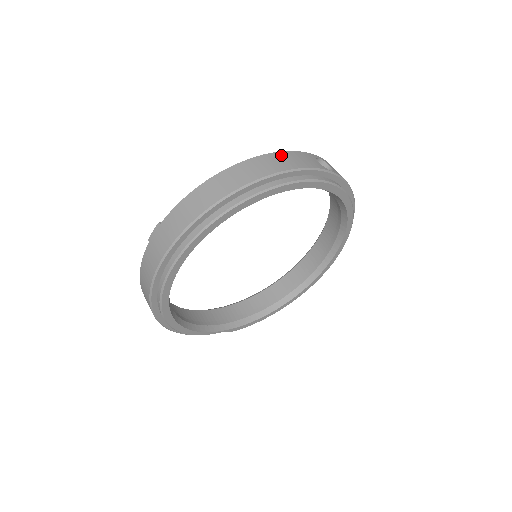
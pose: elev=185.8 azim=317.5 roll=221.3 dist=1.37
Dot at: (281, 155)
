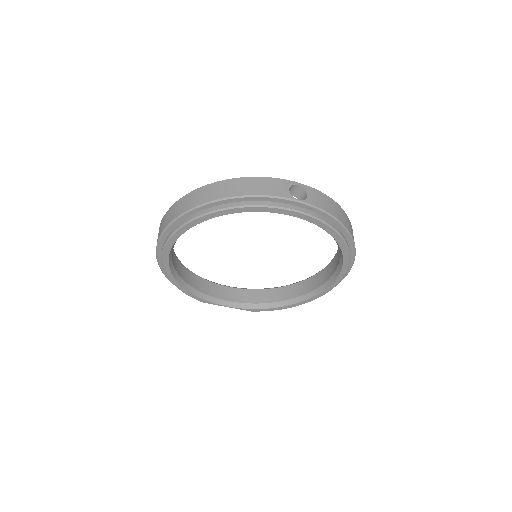
Dot at: (251, 180)
